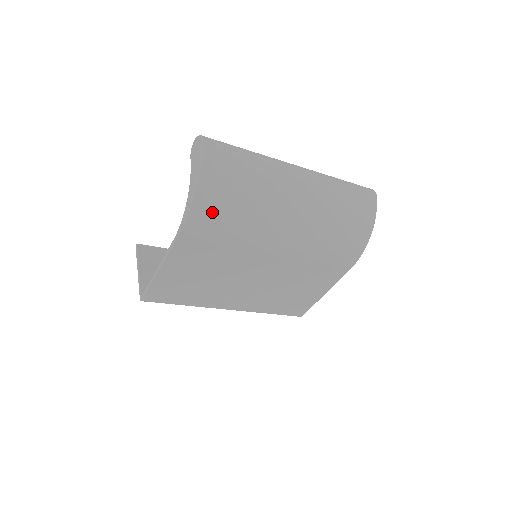
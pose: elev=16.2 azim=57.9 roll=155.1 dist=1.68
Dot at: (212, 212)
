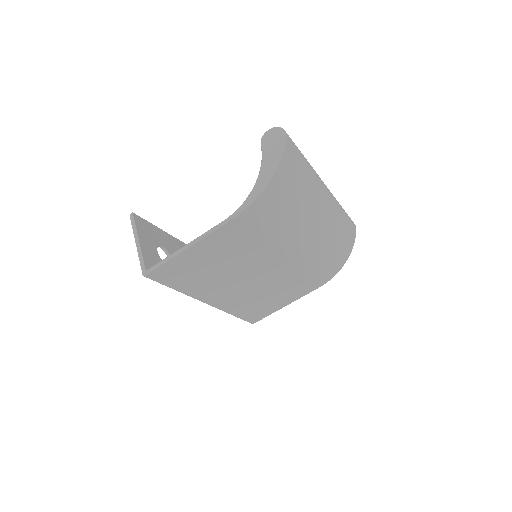
Dot at: (272, 203)
